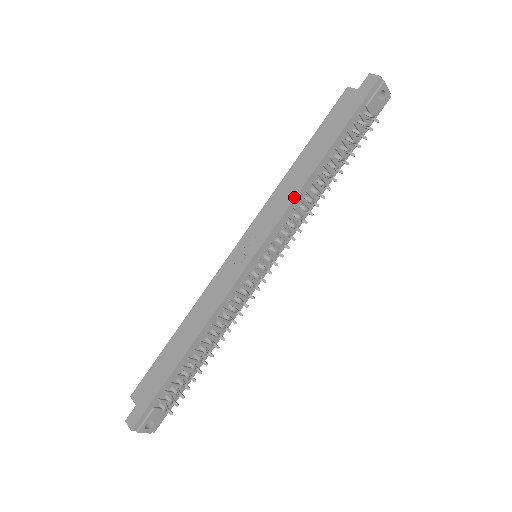
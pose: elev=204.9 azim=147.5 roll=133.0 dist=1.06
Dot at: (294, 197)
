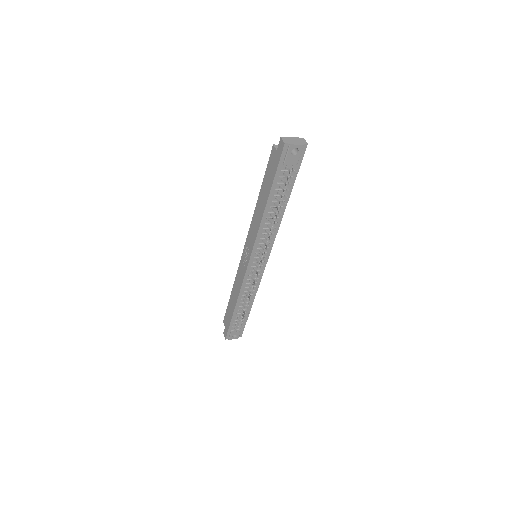
Dot at: (258, 229)
